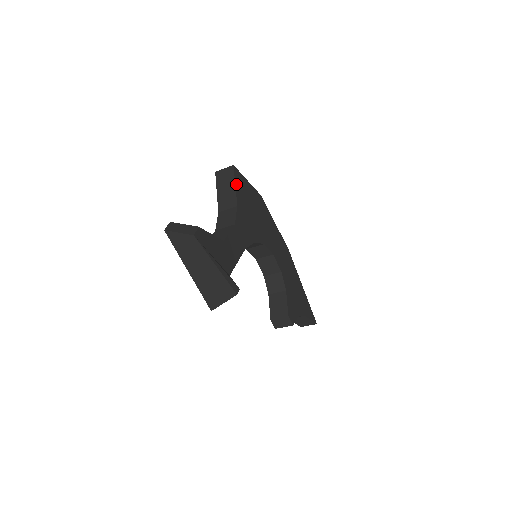
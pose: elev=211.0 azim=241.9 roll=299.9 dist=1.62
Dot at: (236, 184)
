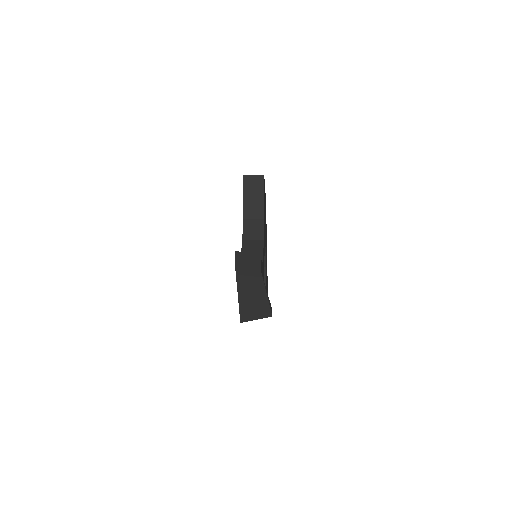
Dot at: occluded
